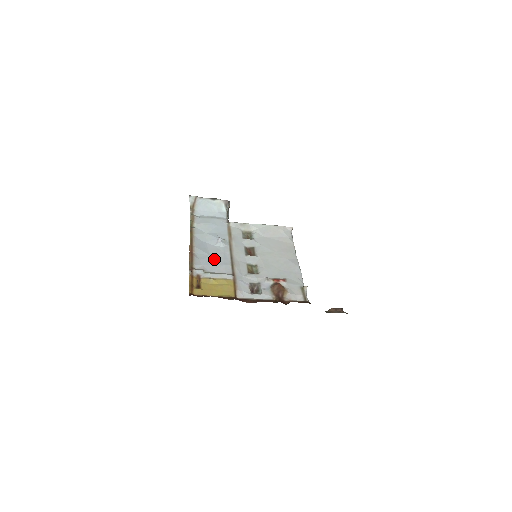
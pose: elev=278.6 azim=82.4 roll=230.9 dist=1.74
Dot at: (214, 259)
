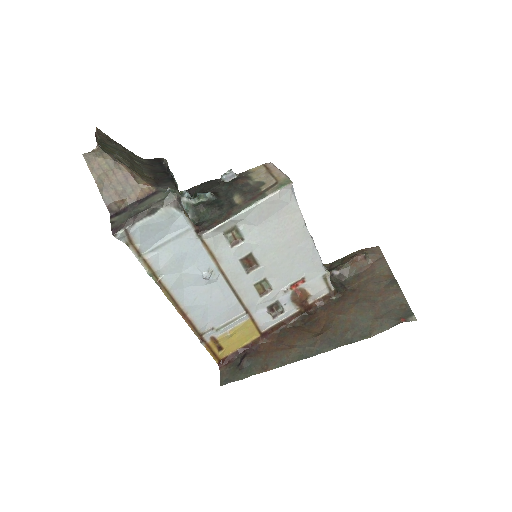
Dot at: (215, 307)
